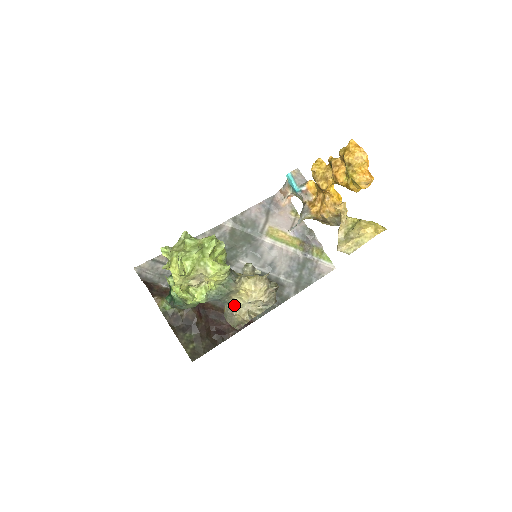
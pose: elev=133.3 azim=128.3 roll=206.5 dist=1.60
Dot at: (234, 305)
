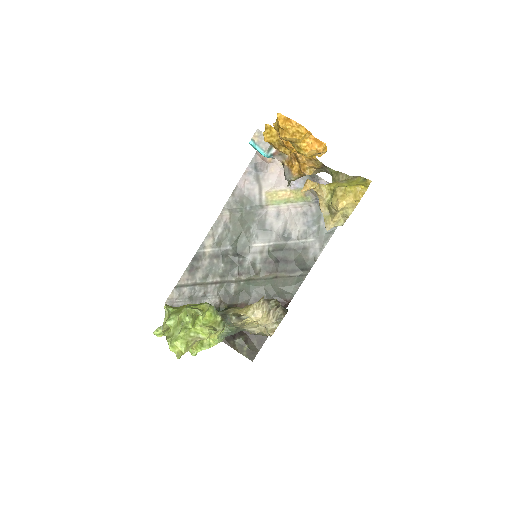
Dot at: (251, 328)
